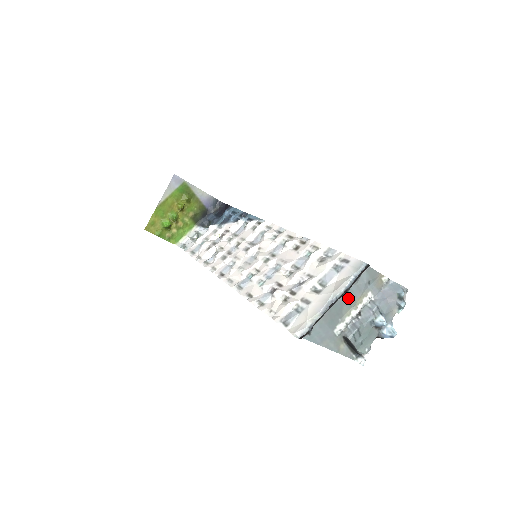
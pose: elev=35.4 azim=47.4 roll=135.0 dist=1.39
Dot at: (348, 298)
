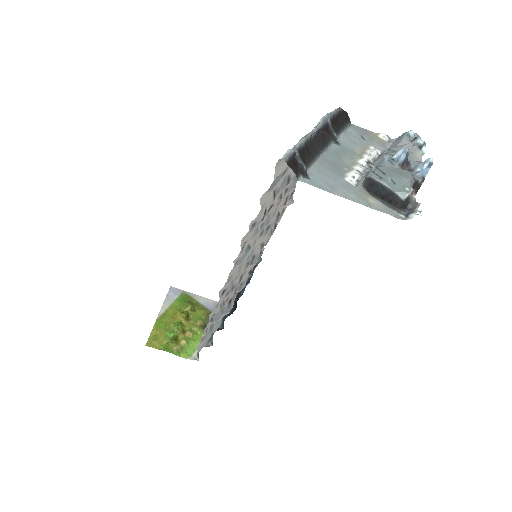
Dot at: (343, 149)
